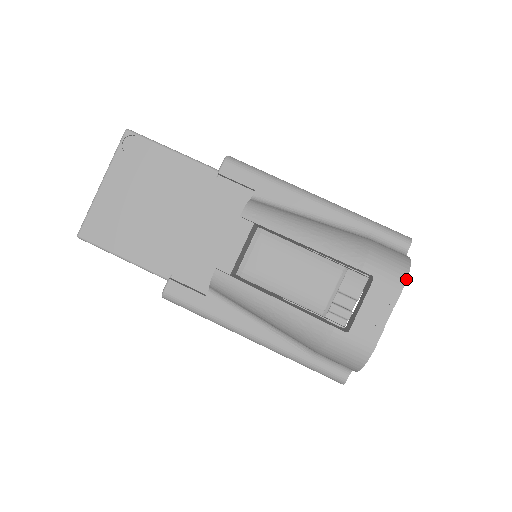
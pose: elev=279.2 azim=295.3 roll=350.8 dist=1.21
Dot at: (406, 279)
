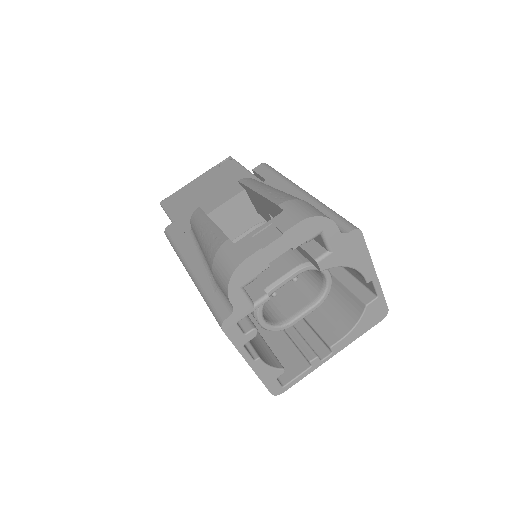
Dot at: (308, 217)
